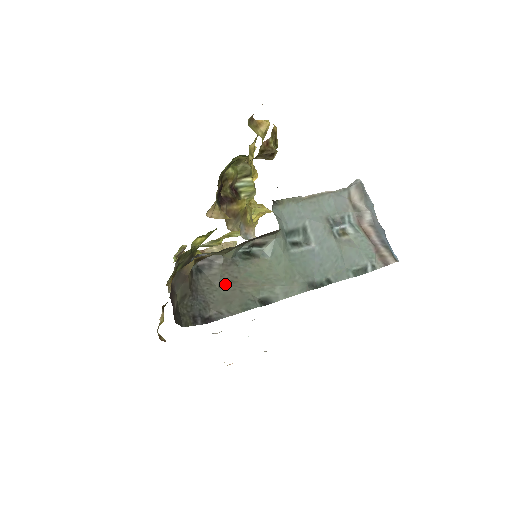
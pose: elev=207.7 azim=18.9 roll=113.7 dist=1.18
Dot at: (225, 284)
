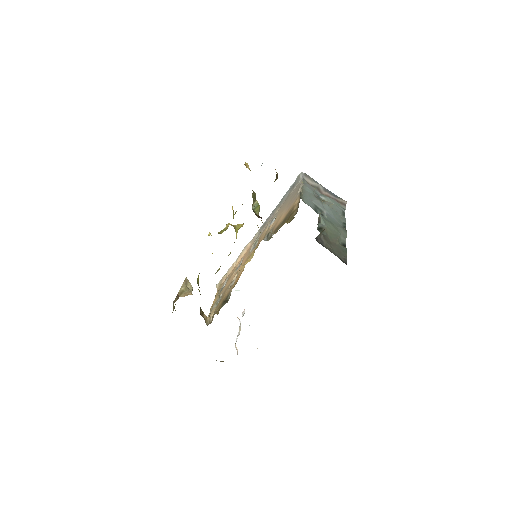
Dot at: (331, 246)
